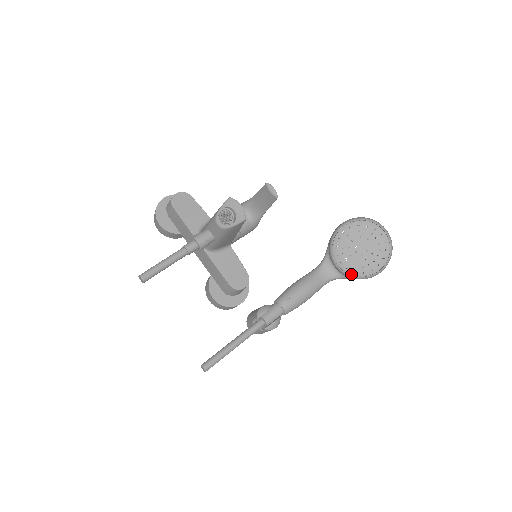
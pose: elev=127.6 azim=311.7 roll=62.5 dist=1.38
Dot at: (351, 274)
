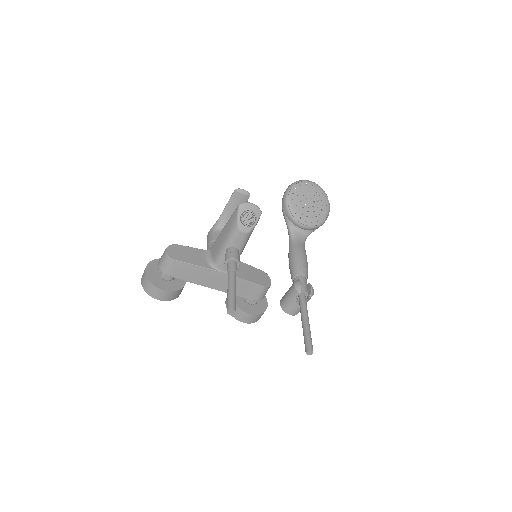
Dot at: (316, 224)
